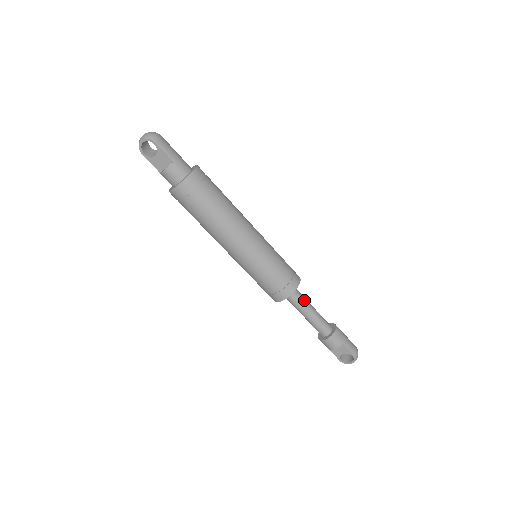
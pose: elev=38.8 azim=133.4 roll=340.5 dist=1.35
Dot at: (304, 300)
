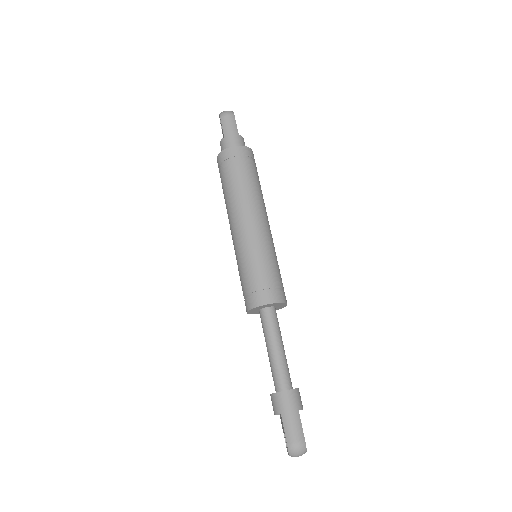
Dot at: (271, 331)
